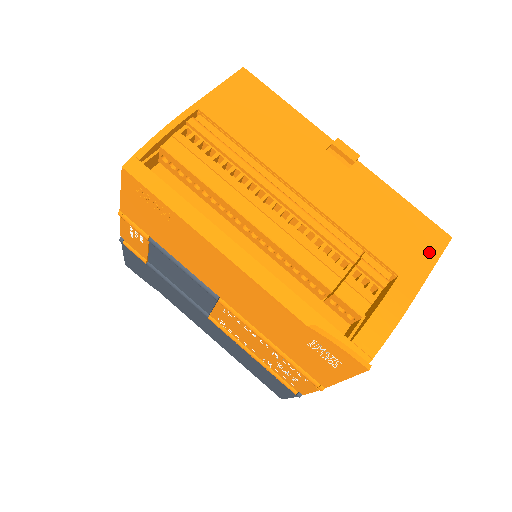
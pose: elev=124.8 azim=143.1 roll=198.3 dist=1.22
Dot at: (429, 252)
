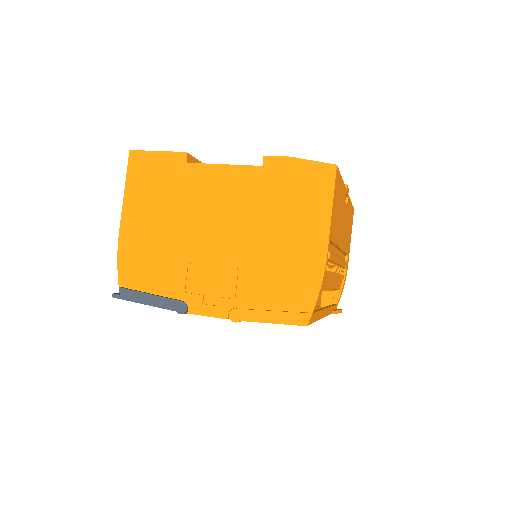
Dot at: occluded
